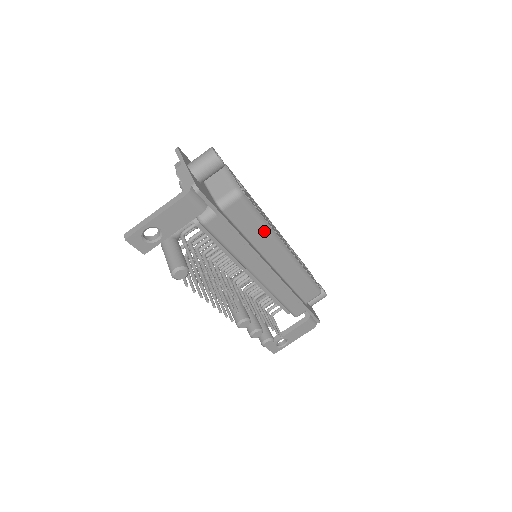
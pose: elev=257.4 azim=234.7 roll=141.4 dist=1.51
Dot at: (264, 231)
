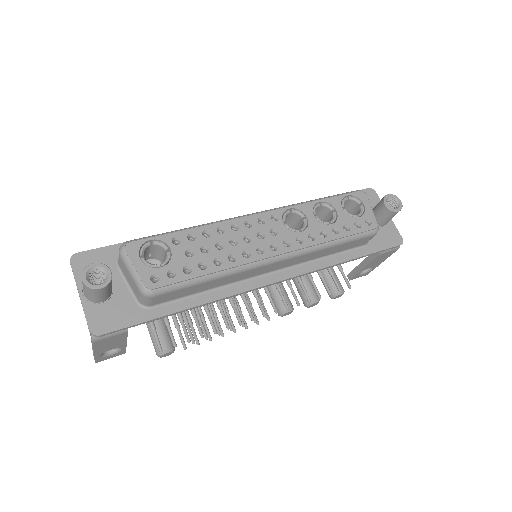
Dot at: (221, 278)
